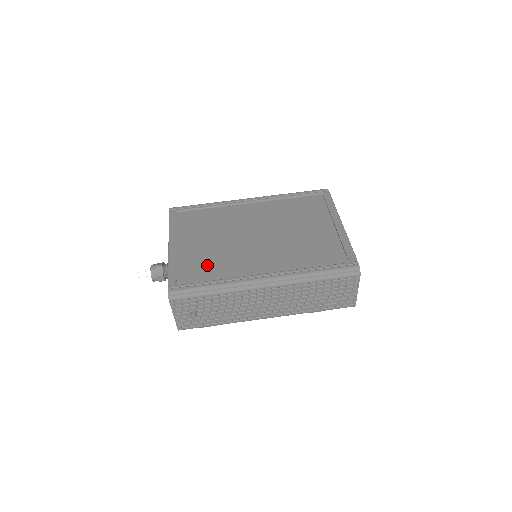
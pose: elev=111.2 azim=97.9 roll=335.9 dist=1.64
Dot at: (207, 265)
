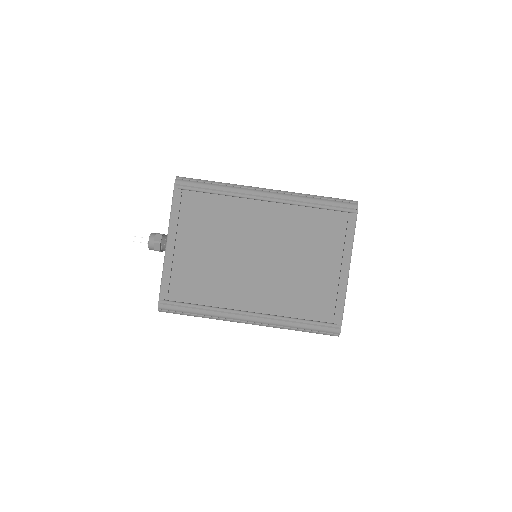
Dot at: (200, 282)
